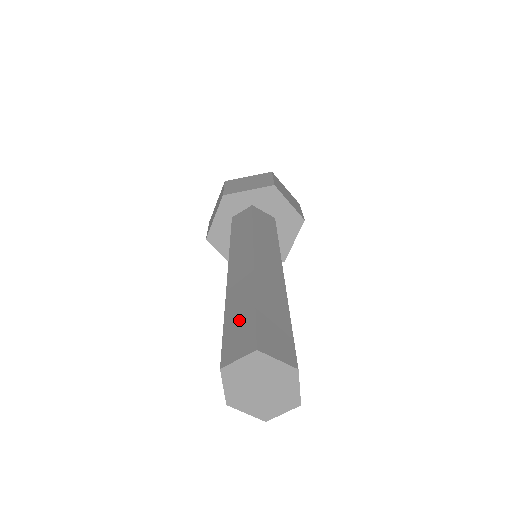
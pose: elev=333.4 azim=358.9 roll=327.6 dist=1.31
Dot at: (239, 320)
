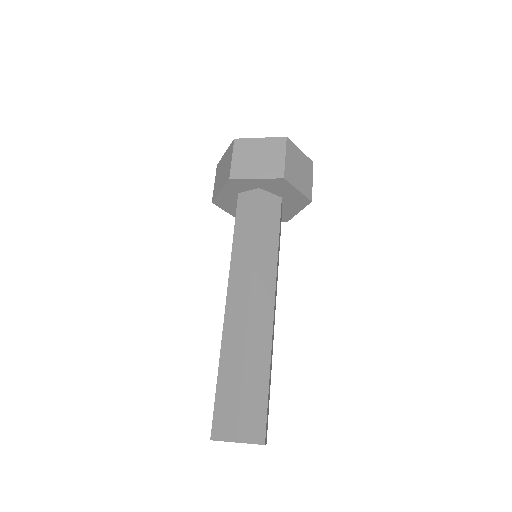
Dot at: (228, 392)
